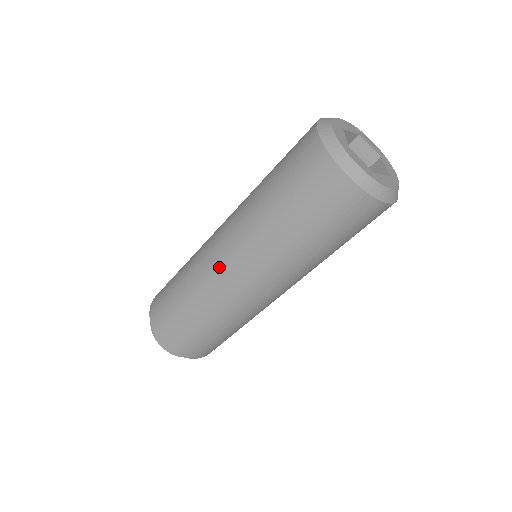
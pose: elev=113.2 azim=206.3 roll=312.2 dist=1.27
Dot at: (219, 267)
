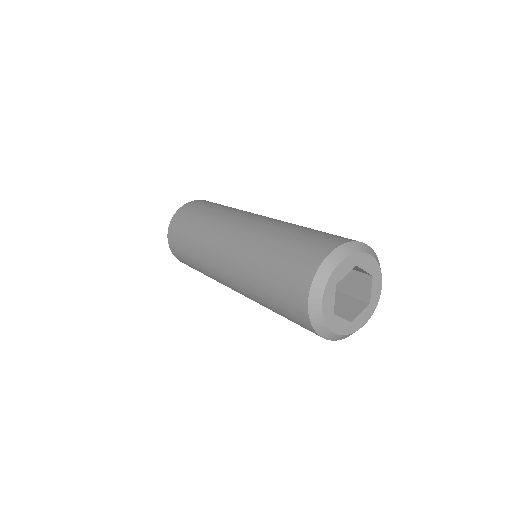
Dot at: (220, 242)
